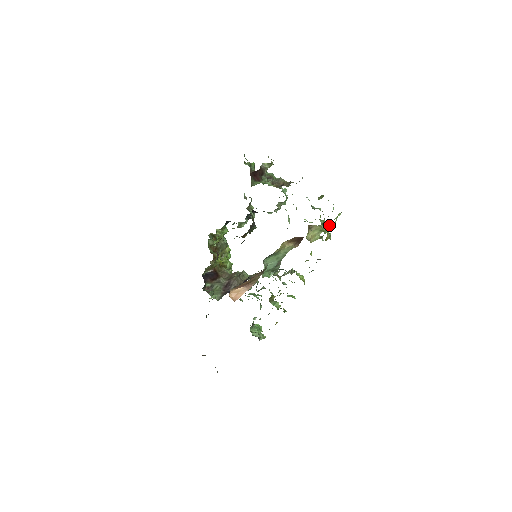
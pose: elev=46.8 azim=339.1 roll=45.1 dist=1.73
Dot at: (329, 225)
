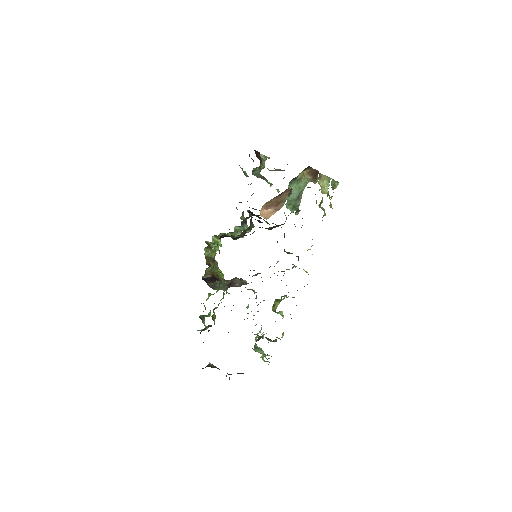
Dot at: (332, 188)
